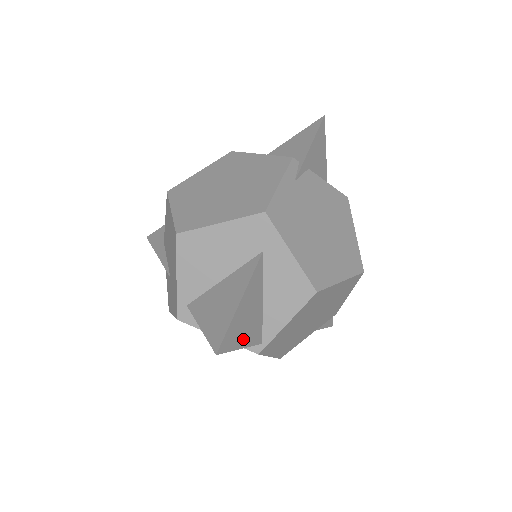
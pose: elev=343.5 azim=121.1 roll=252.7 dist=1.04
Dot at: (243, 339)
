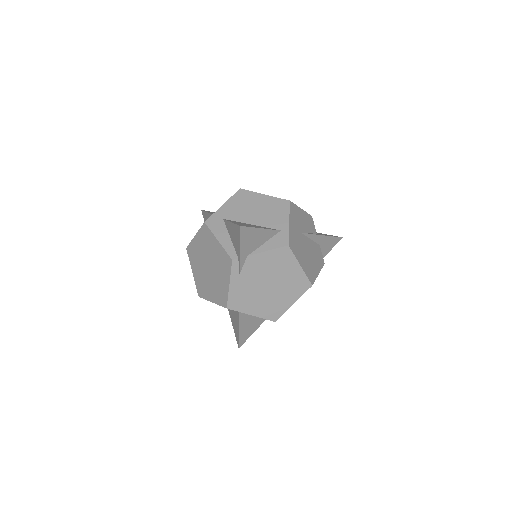
Dot at: (252, 331)
